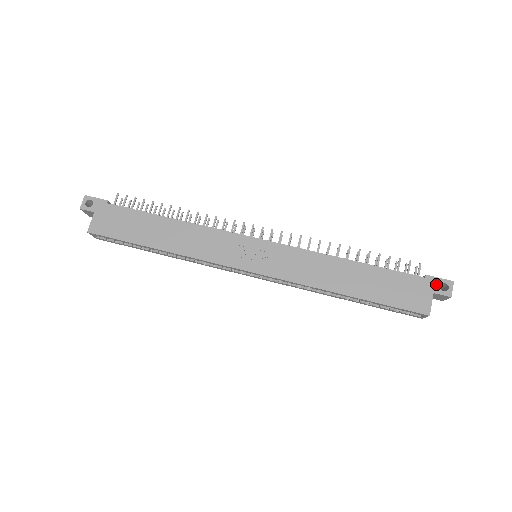
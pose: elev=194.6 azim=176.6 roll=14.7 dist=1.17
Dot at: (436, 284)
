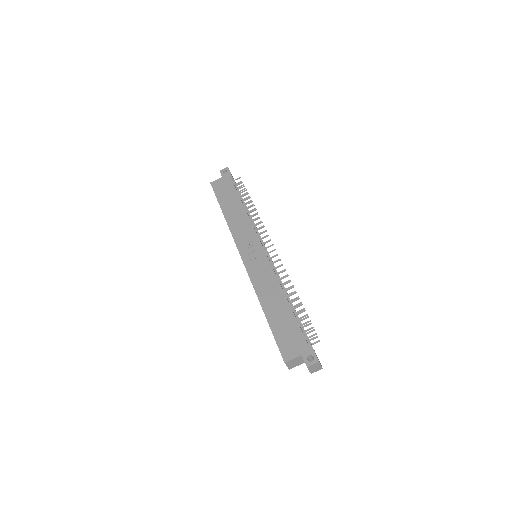
Dot at: (309, 352)
